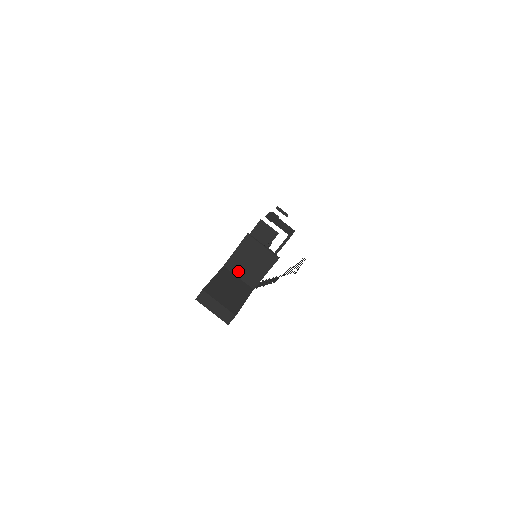
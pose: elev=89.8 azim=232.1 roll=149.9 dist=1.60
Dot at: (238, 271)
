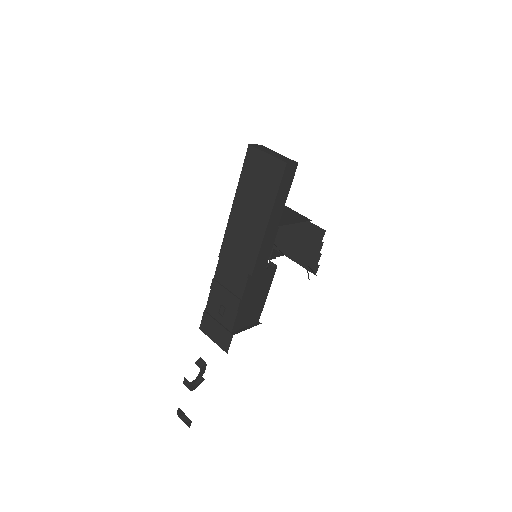
Dot at: occluded
